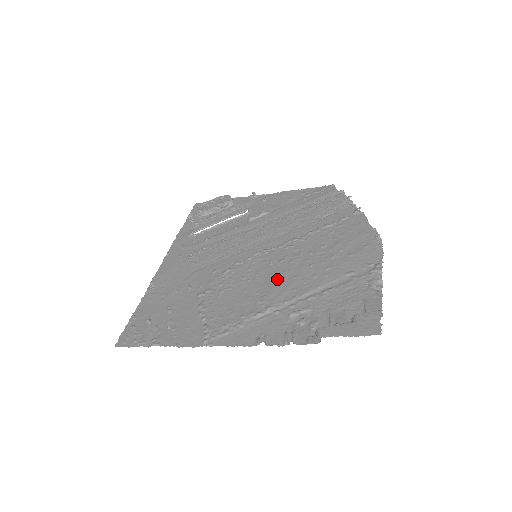
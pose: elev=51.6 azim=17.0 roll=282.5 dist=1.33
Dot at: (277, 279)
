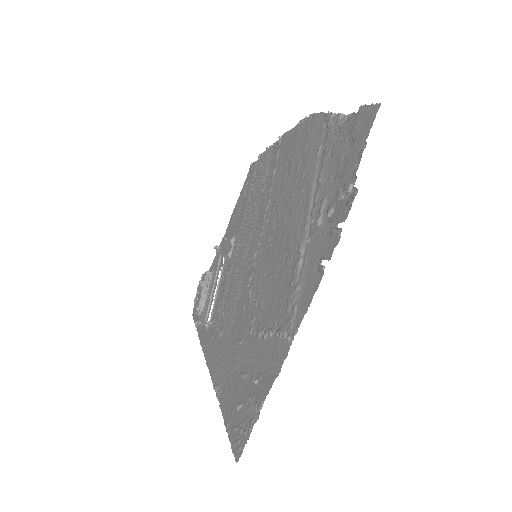
Dot at: (283, 235)
